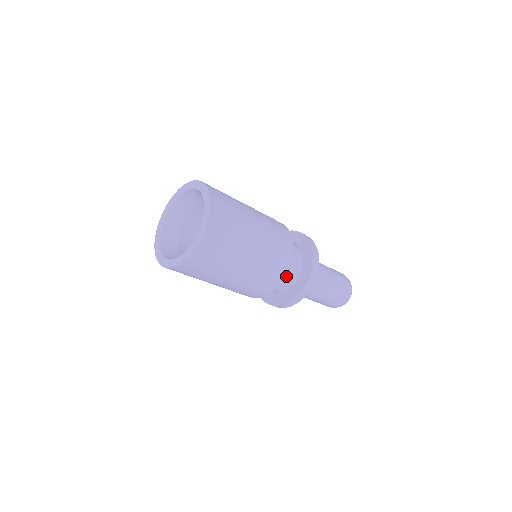
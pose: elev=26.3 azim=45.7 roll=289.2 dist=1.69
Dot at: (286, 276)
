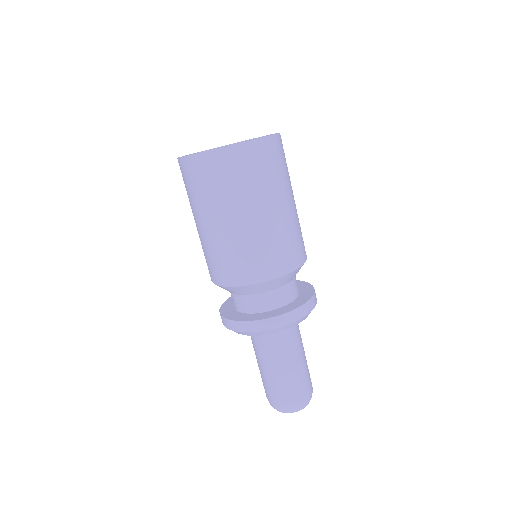
Dot at: (275, 290)
